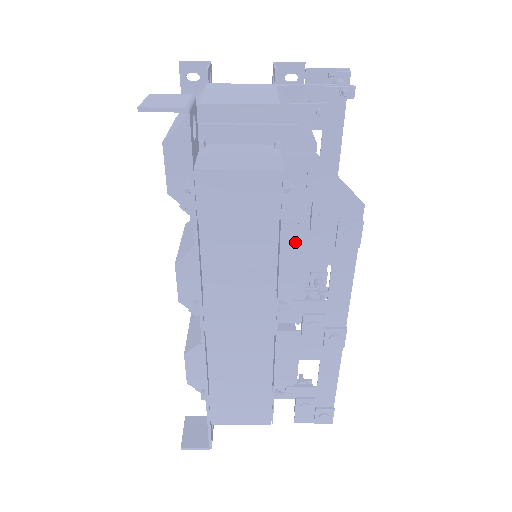
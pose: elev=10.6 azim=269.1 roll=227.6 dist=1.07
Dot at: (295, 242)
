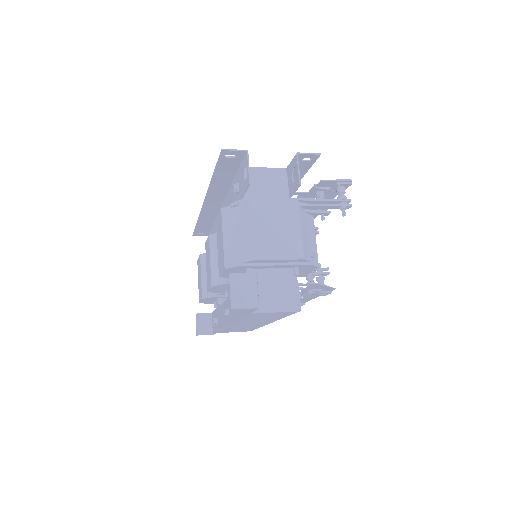
Dot at: occluded
